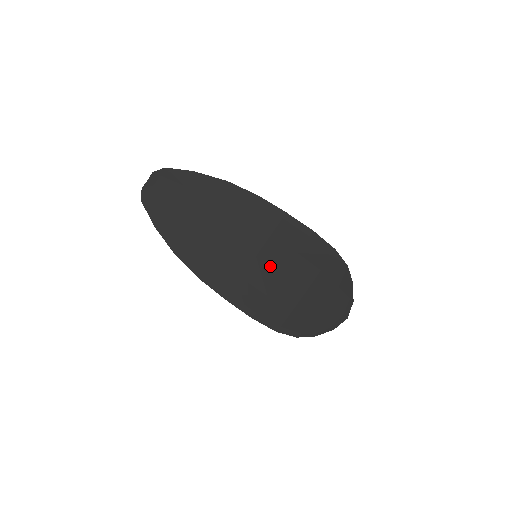
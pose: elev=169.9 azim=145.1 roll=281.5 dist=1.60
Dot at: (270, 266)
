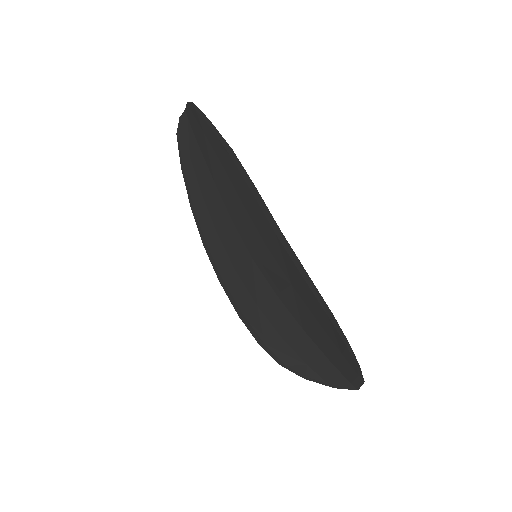
Dot at: (265, 277)
